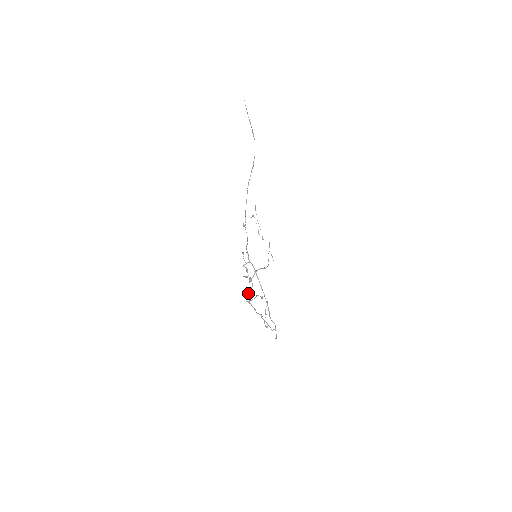
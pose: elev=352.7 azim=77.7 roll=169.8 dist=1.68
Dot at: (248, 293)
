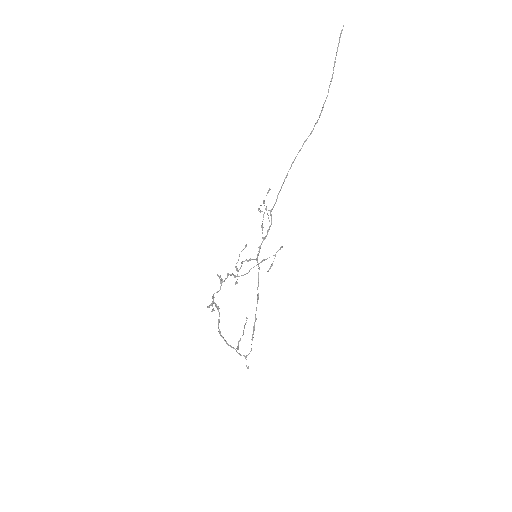
Dot at: (212, 296)
